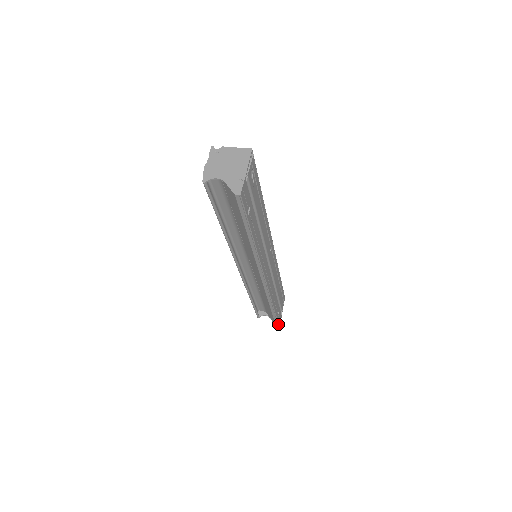
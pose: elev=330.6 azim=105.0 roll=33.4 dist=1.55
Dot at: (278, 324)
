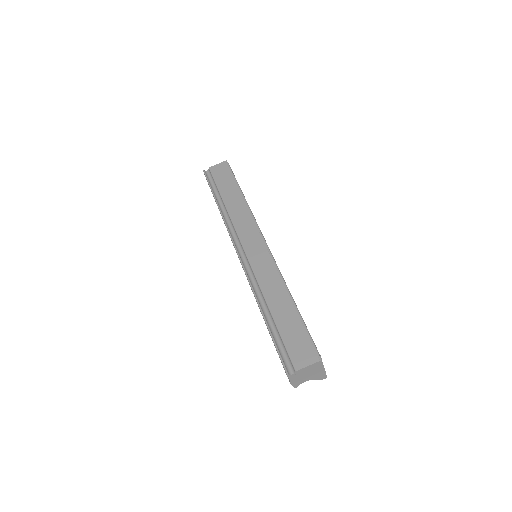
Dot at: occluded
